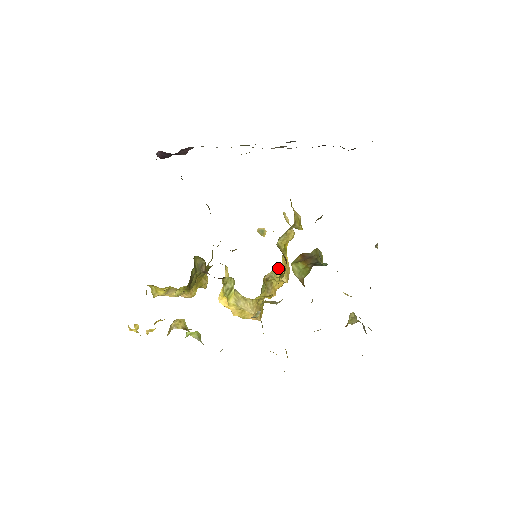
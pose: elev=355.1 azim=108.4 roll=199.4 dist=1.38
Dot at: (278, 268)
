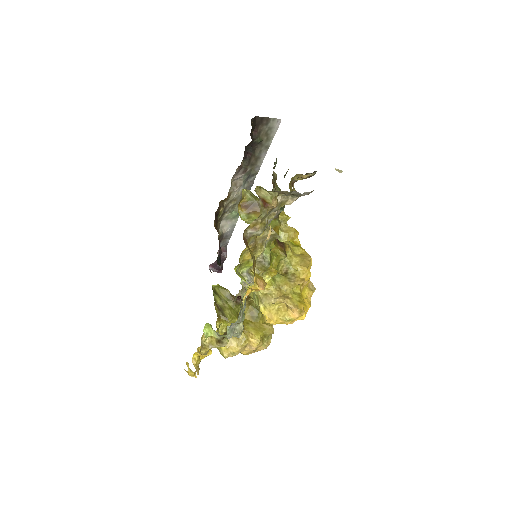
Dot at: (290, 258)
